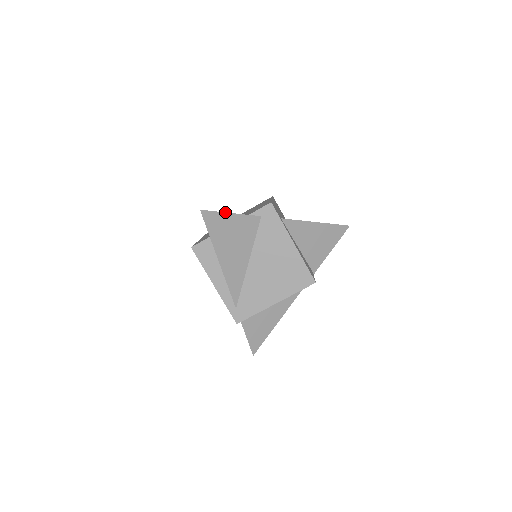
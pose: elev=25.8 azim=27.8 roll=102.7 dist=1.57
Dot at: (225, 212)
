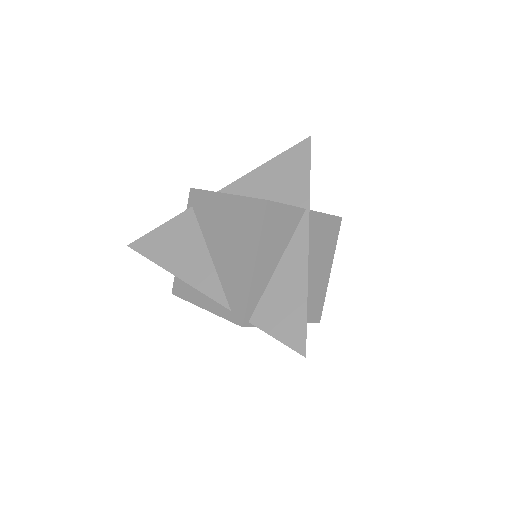
Dot at: (152, 230)
